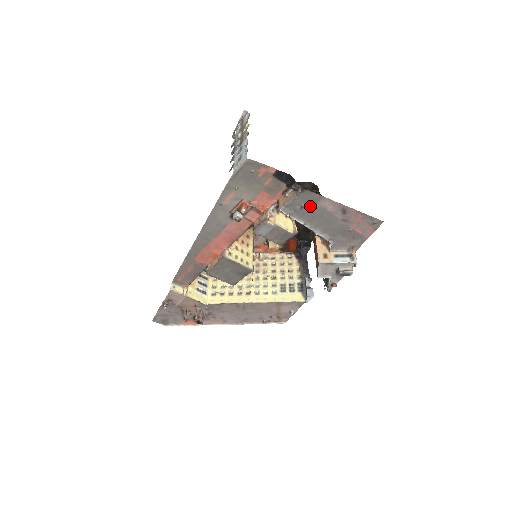
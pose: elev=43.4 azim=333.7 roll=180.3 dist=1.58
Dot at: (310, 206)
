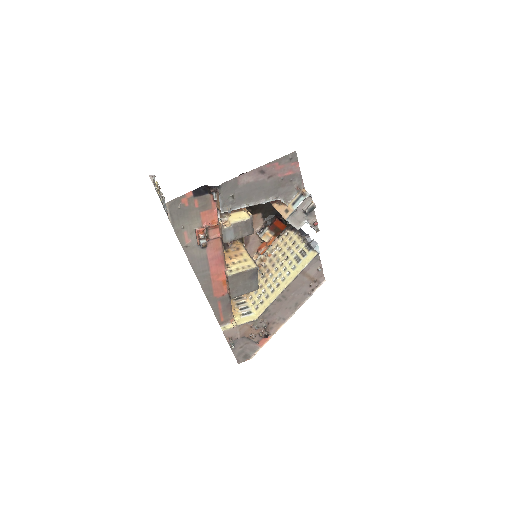
Dot at: (237, 191)
